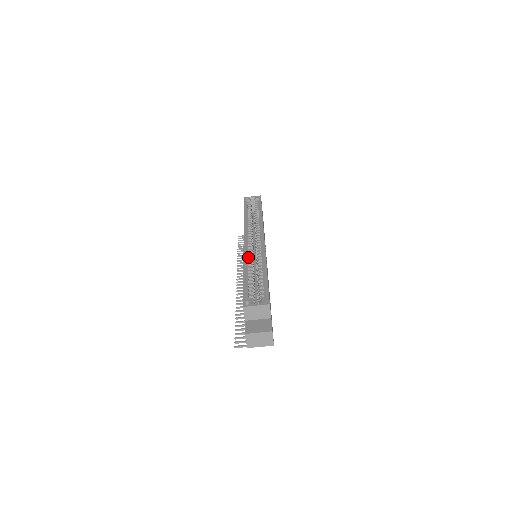
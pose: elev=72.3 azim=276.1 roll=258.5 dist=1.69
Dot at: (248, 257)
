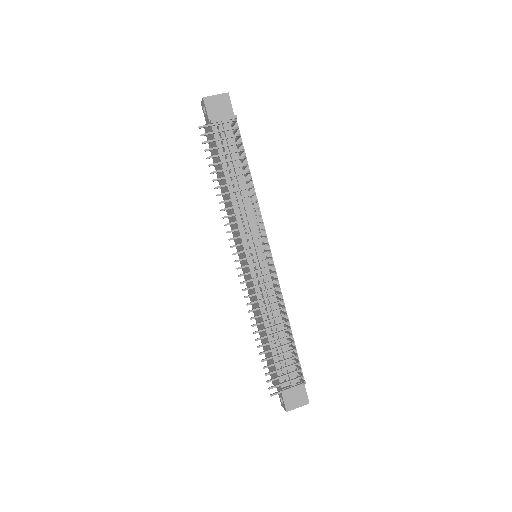
Dot at: occluded
